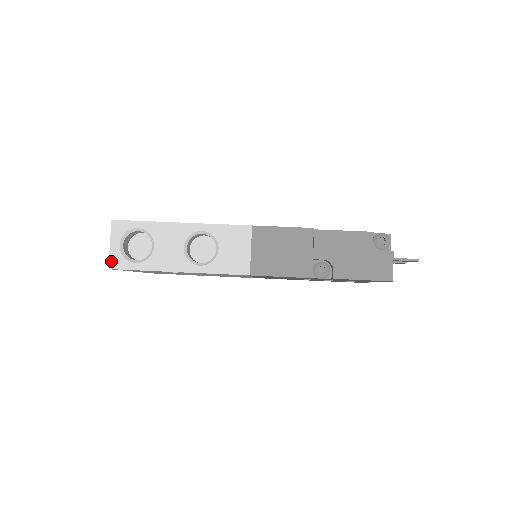
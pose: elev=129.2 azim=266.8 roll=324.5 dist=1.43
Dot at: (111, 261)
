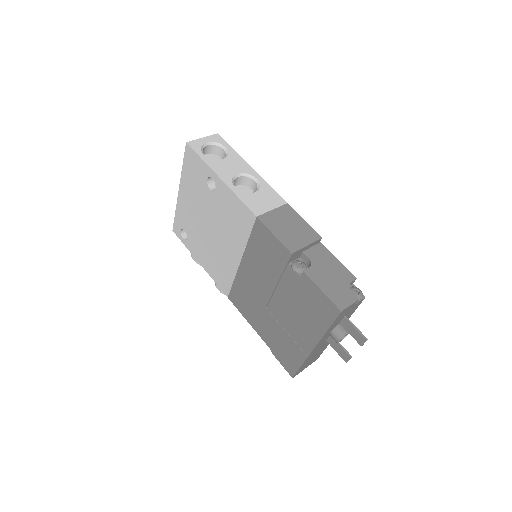
Dot at: (192, 142)
